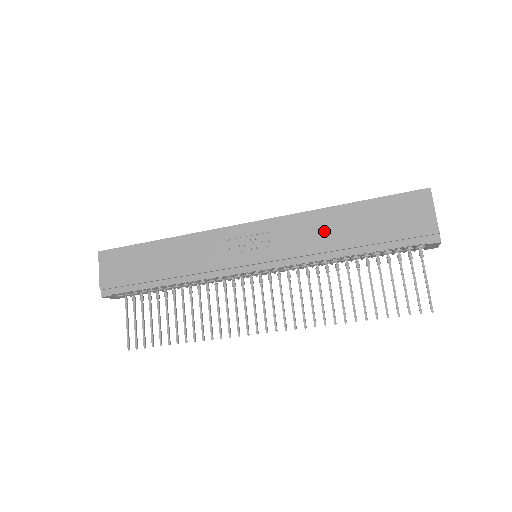
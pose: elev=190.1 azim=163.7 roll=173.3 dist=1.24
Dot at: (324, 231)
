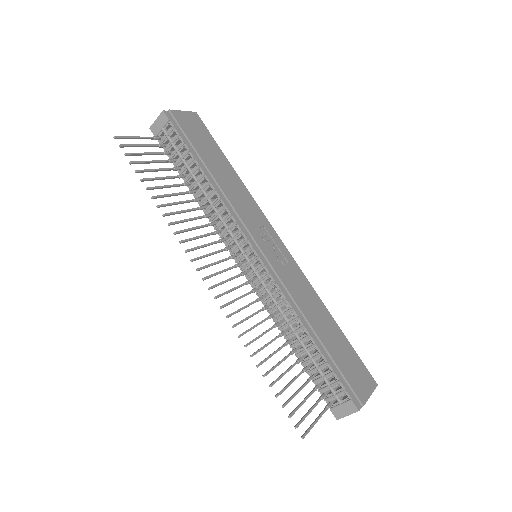
Dot at: (313, 307)
